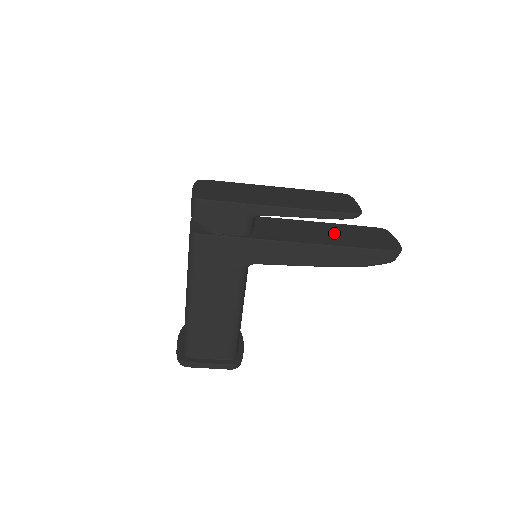
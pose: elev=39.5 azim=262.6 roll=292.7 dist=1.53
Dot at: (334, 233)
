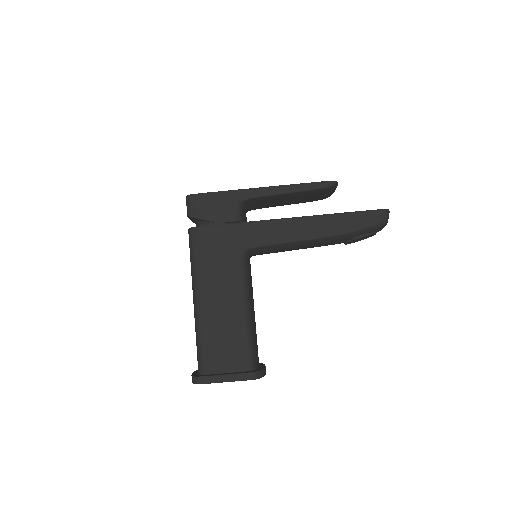
Dot at: occluded
